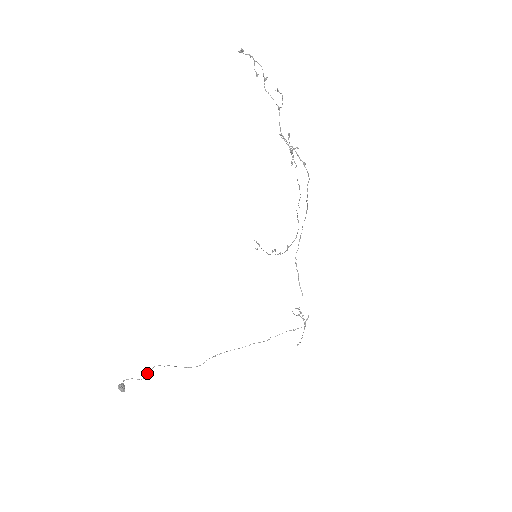
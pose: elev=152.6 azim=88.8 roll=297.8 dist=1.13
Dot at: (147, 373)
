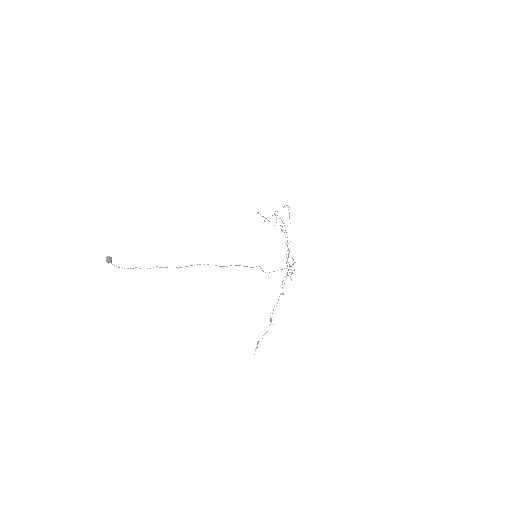
Dot at: occluded
